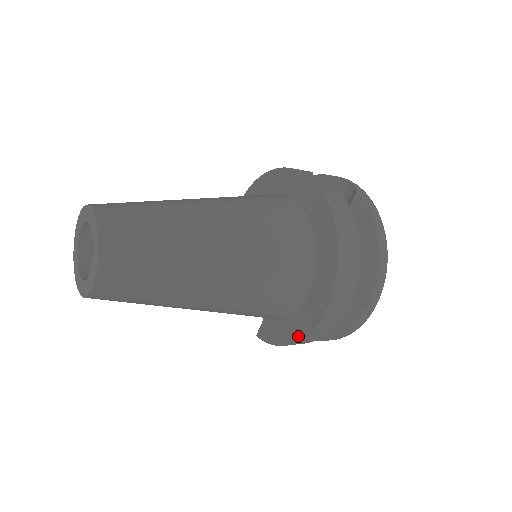
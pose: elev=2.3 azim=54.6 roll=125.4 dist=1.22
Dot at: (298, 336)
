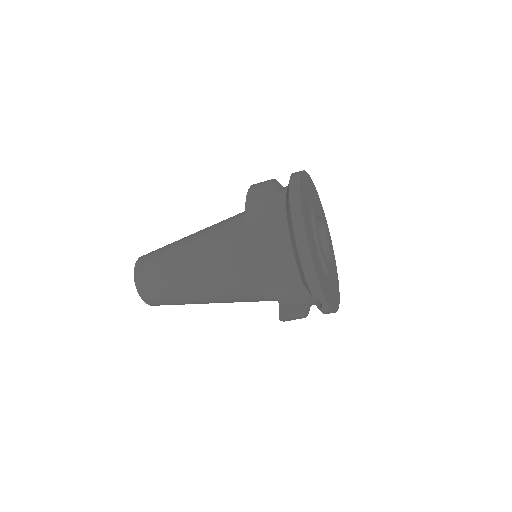
Dot at: (249, 242)
